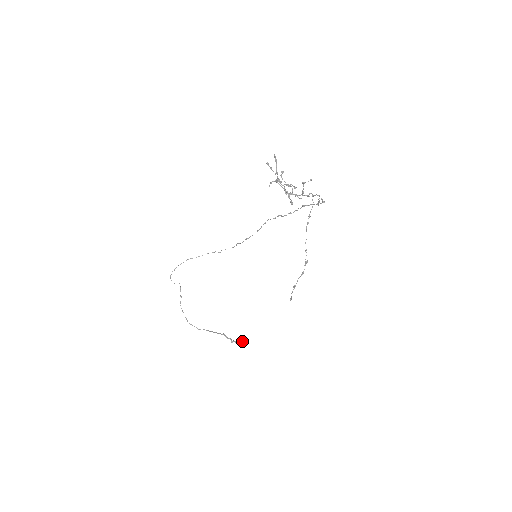
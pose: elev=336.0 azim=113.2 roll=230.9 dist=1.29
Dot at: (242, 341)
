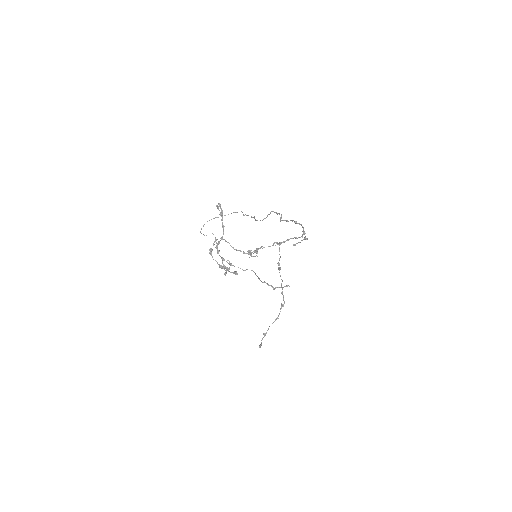
Dot at: (286, 286)
